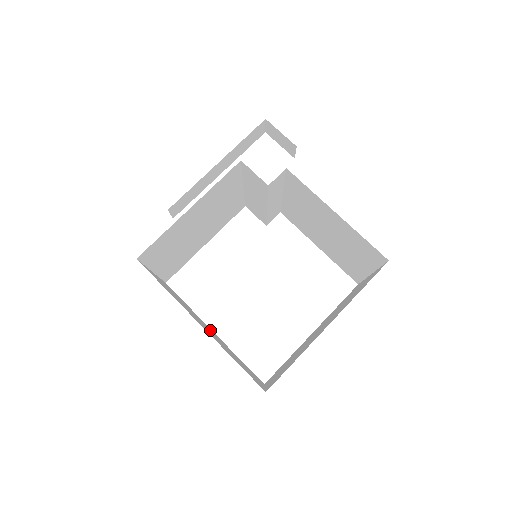
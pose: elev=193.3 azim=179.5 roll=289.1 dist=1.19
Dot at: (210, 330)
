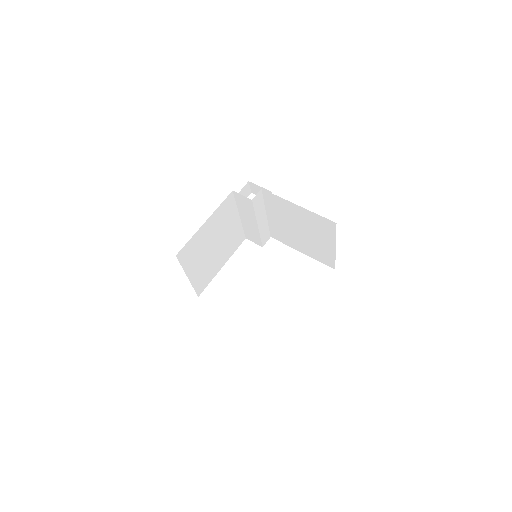
Dot at: occluded
